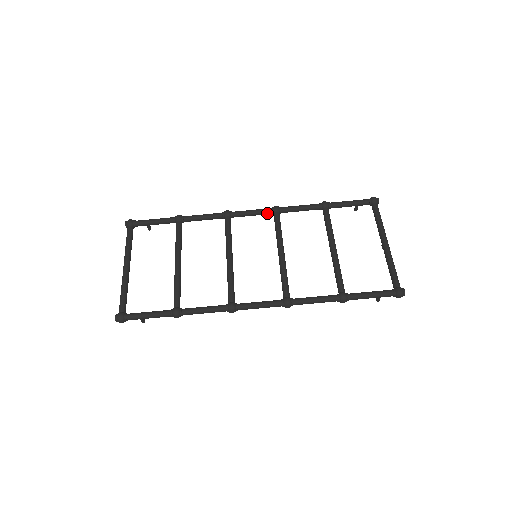
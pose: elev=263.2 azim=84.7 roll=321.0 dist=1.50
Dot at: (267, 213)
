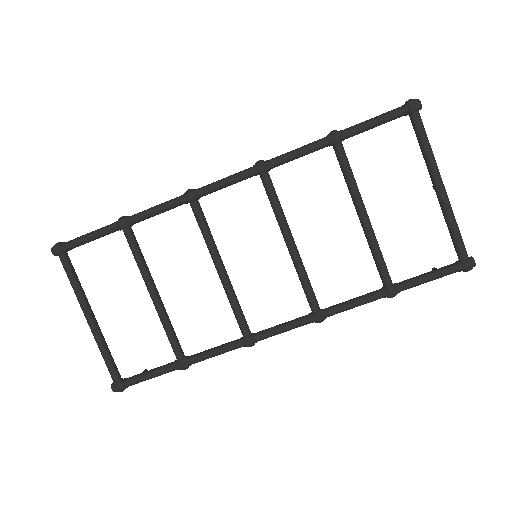
Dot at: (249, 177)
